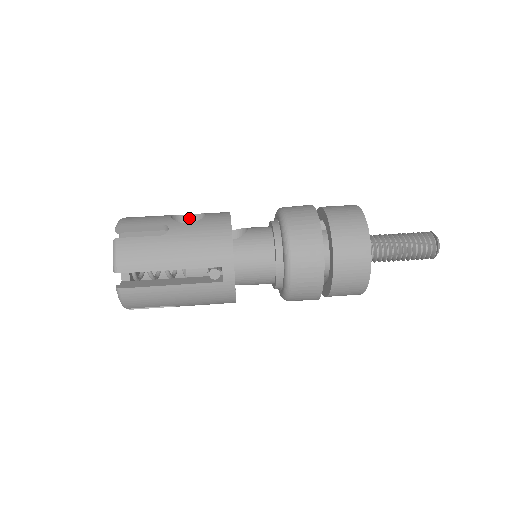
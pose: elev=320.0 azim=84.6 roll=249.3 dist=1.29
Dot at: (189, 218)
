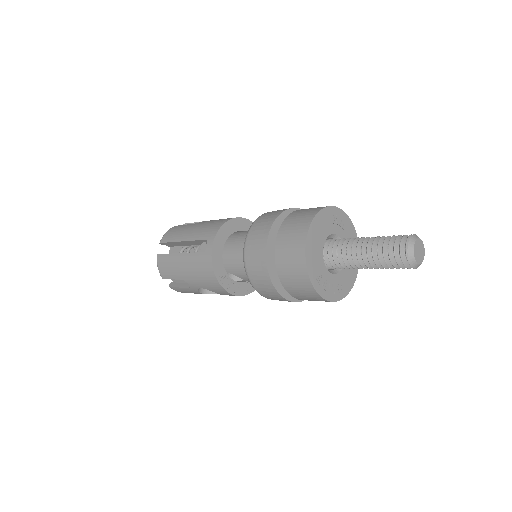
Dot at: occluded
